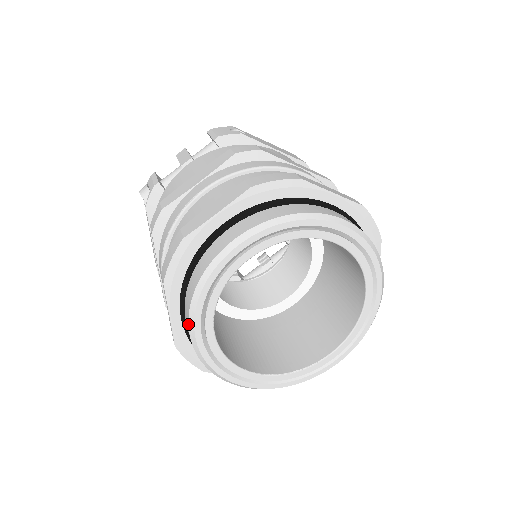
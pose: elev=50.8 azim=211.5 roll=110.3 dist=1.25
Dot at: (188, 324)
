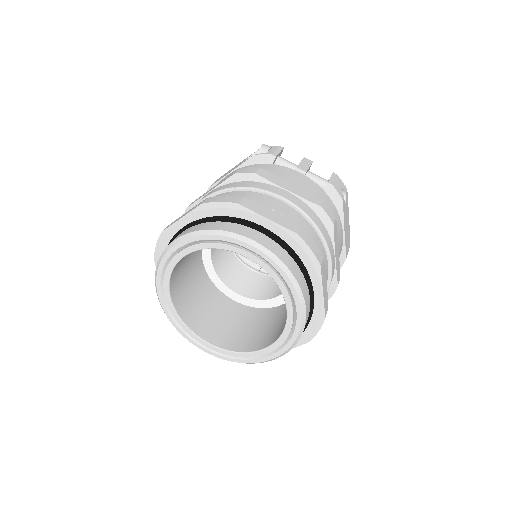
Dot at: (181, 236)
